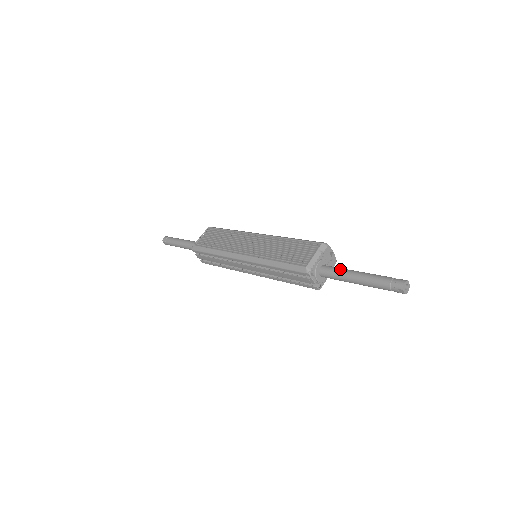
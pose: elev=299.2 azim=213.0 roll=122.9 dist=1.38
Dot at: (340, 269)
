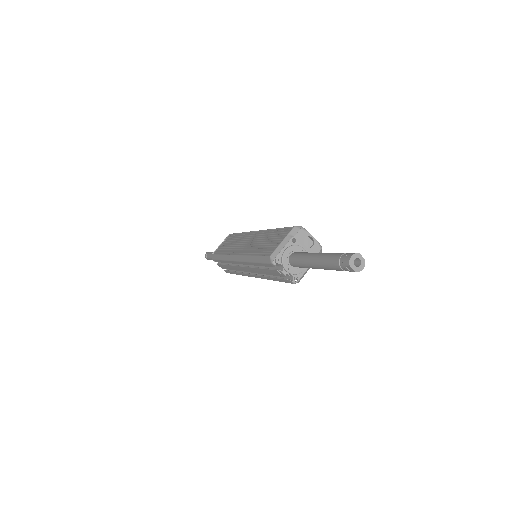
Dot at: (304, 253)
